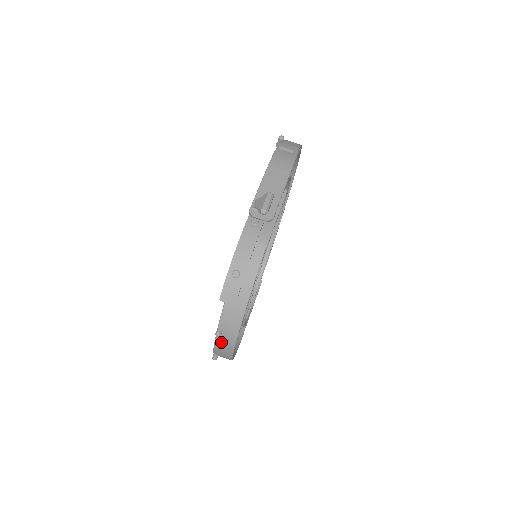
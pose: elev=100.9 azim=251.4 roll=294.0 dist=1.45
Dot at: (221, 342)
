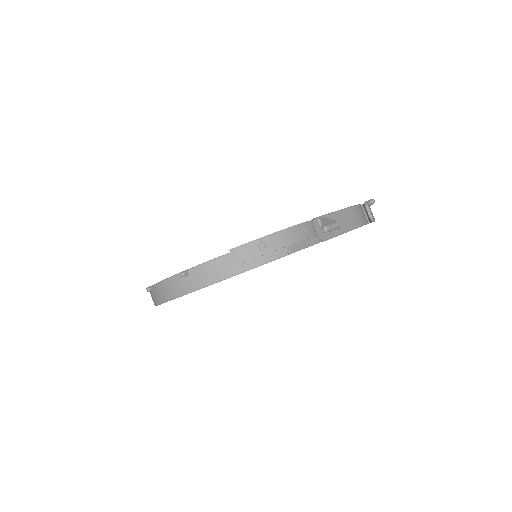
Dot at: (175, 282)
